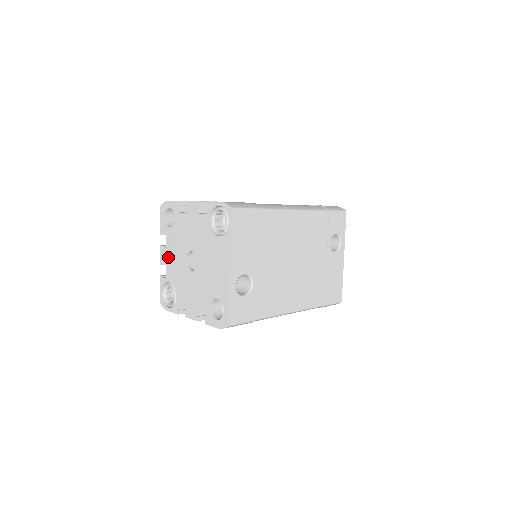
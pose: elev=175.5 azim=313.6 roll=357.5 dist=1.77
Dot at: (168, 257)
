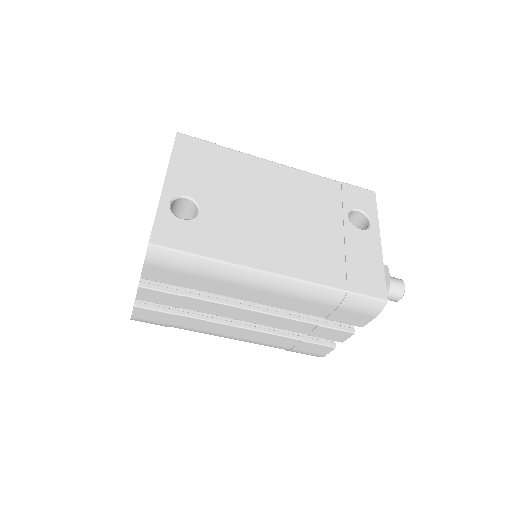
Dot at: occluded
